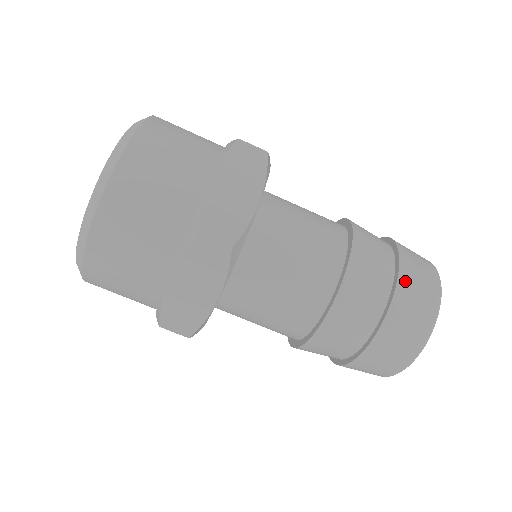
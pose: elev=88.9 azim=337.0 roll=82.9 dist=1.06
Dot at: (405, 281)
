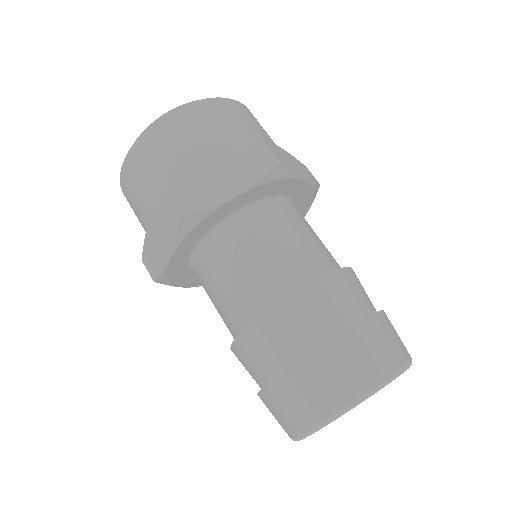
Dot at: (332, 351)
